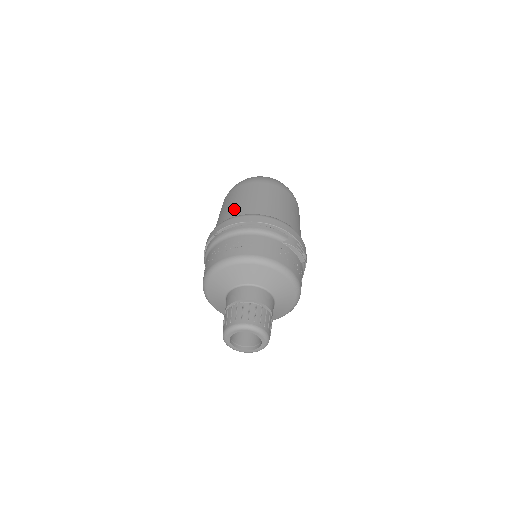
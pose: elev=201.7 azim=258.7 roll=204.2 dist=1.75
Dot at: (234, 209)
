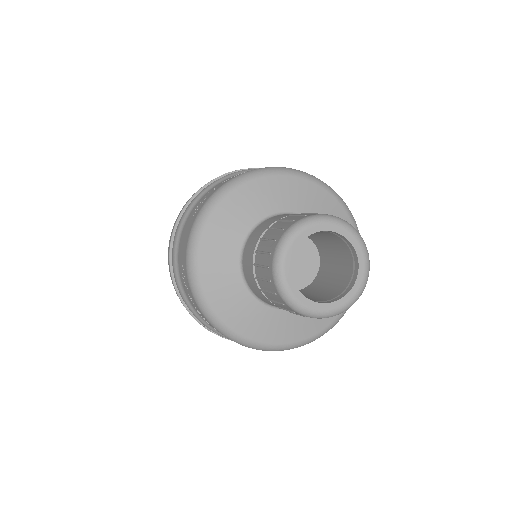
Dot at: occluded
